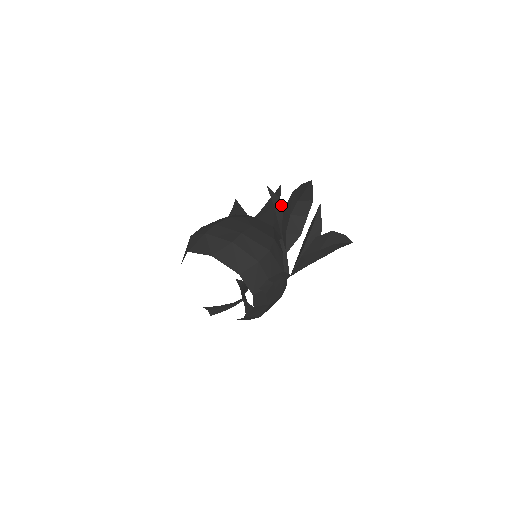
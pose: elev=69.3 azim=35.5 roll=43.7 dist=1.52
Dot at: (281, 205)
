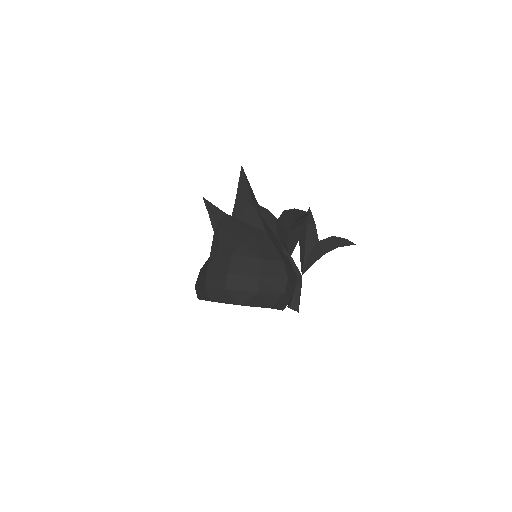
Dot at: (268, 214)
